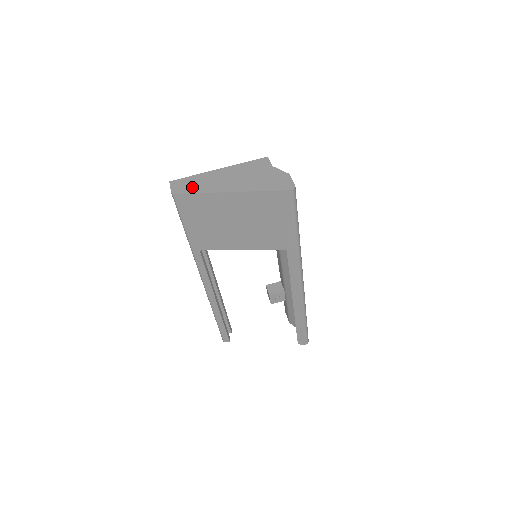
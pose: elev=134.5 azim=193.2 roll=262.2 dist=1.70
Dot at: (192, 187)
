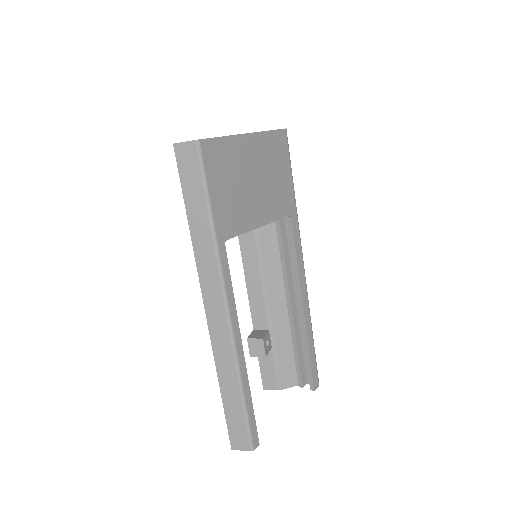
Dot at: occluded
